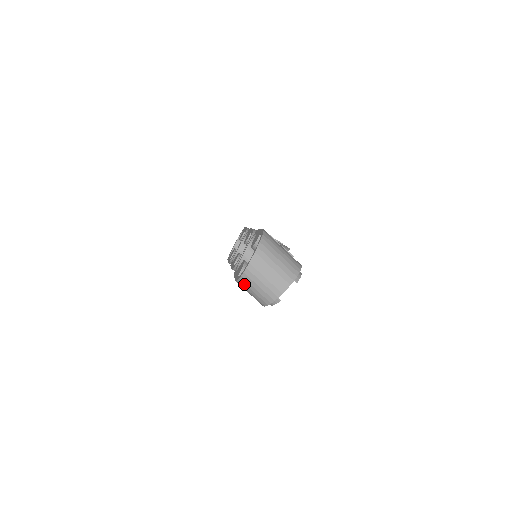
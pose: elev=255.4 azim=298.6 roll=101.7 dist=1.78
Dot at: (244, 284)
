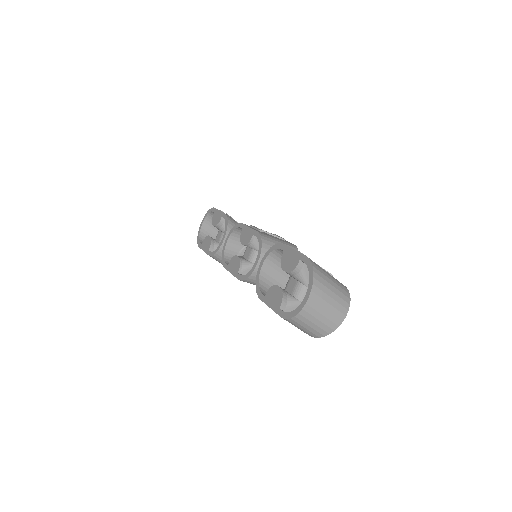
Dot at: (295, 322)
